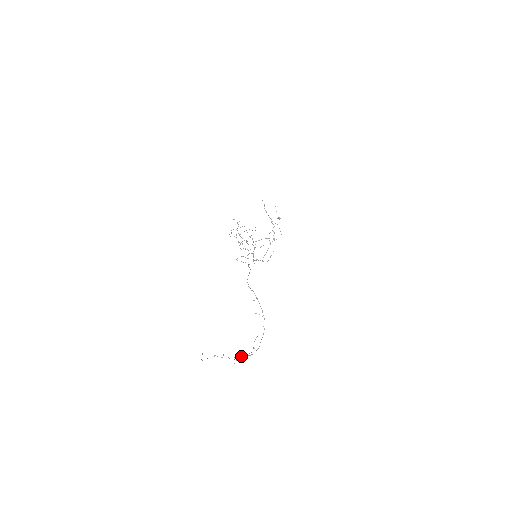
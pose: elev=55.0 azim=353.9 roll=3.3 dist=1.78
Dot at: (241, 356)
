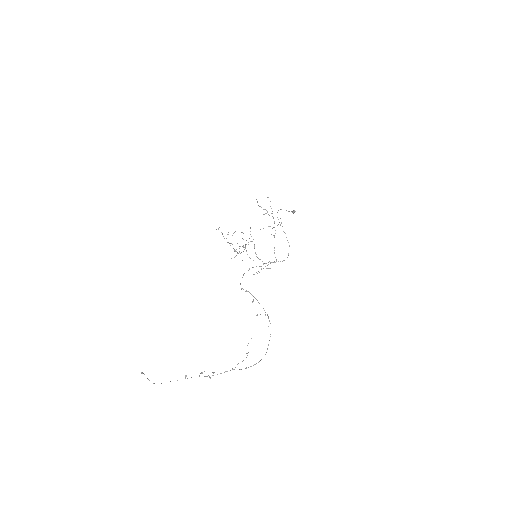
Dot at: (233, 369)
